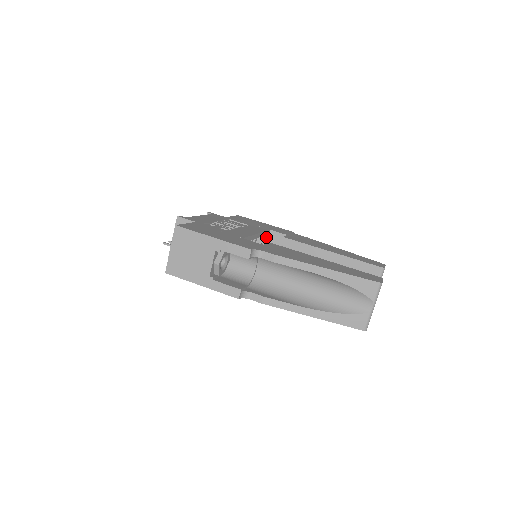
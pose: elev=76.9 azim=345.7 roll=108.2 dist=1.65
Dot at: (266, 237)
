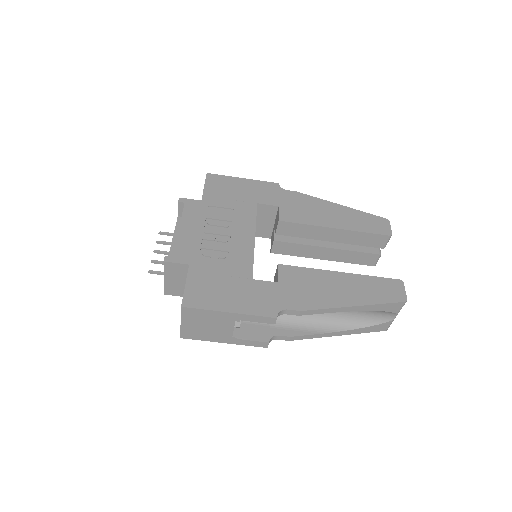
Dot at: occluded
